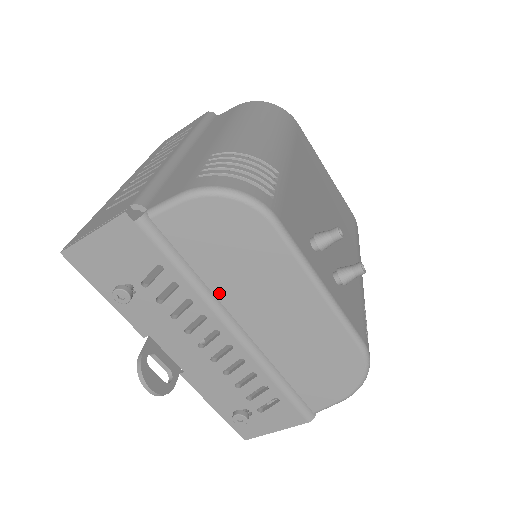
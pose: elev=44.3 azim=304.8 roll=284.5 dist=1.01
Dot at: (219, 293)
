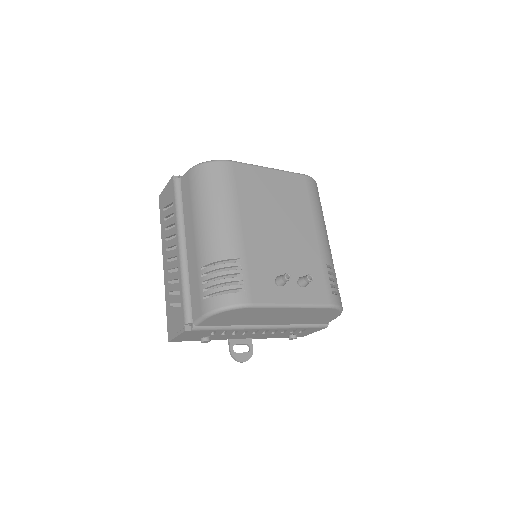
Dot at: (247, 324)
